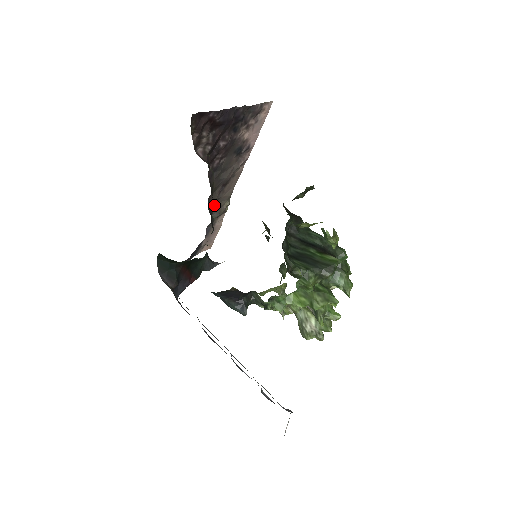
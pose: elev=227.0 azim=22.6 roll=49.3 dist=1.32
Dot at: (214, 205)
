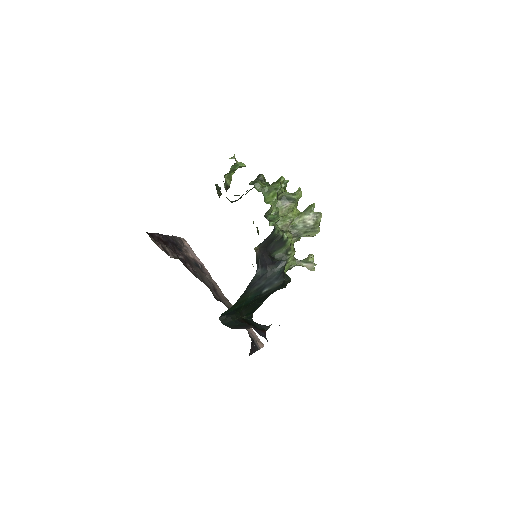
Dot at: occluded
